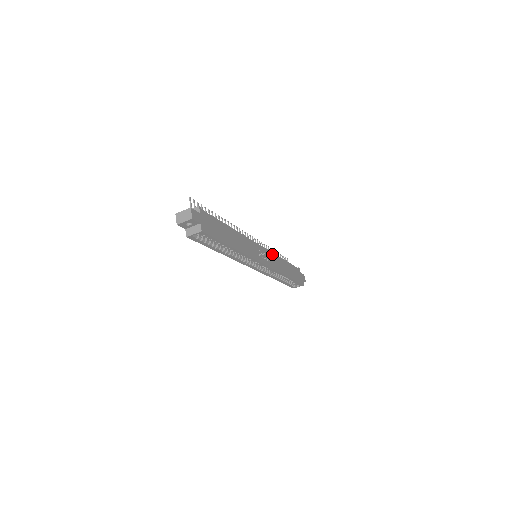
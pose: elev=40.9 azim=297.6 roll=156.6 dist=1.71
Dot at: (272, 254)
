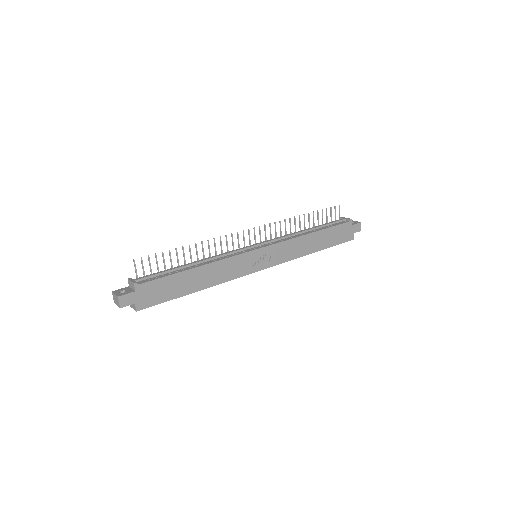
Dot at: (285, 243)
